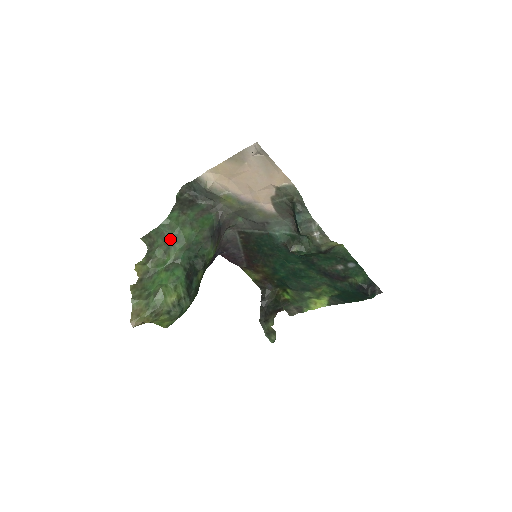
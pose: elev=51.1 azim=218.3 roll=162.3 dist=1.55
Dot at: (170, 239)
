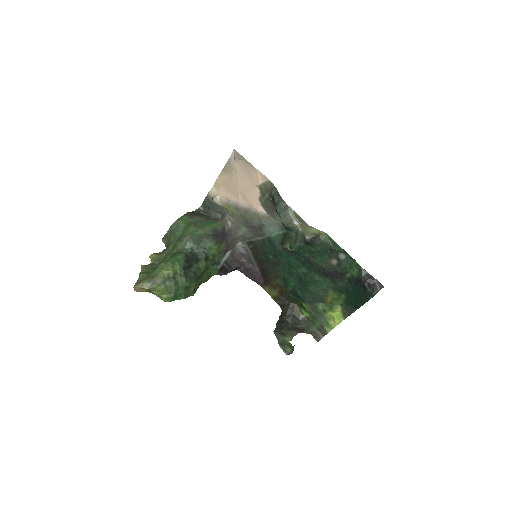
Dot at: (179, 235)
